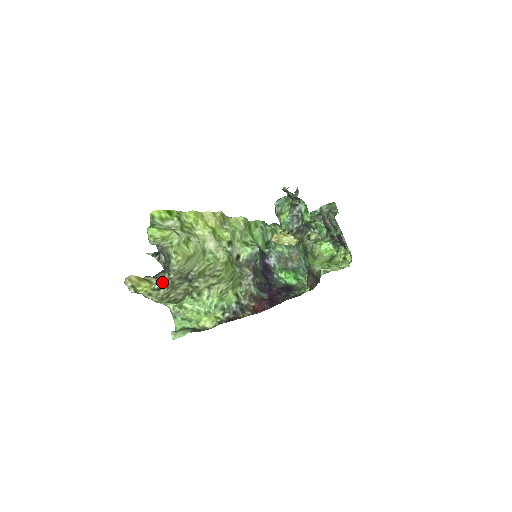
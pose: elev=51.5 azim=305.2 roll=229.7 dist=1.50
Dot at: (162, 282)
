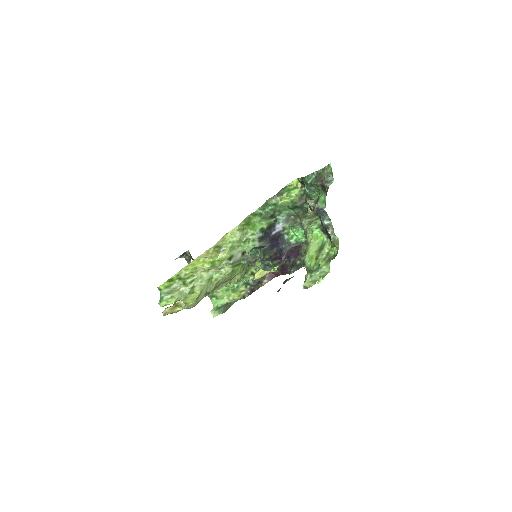
Dot at: occluded
